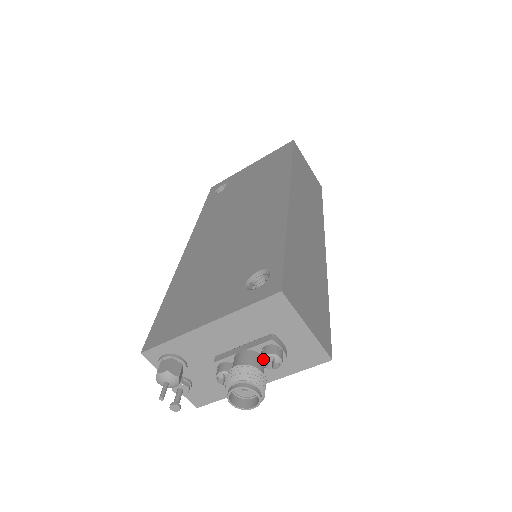
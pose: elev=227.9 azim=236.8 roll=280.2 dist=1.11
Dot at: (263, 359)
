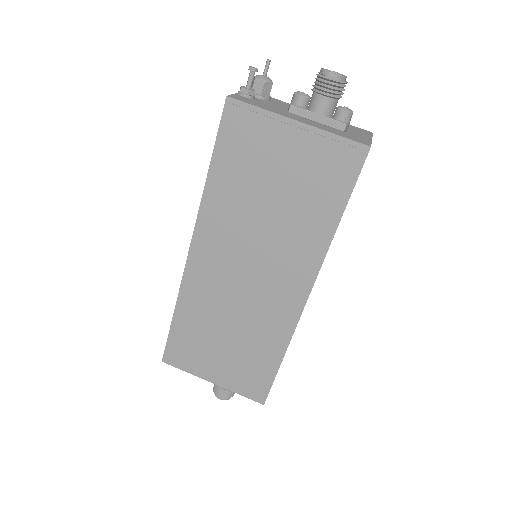
Dot at: occluded
